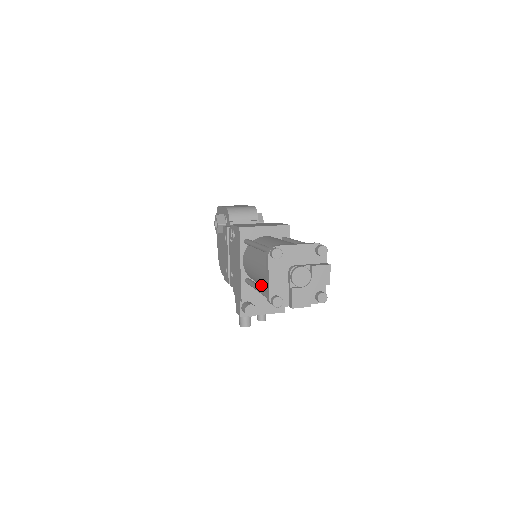
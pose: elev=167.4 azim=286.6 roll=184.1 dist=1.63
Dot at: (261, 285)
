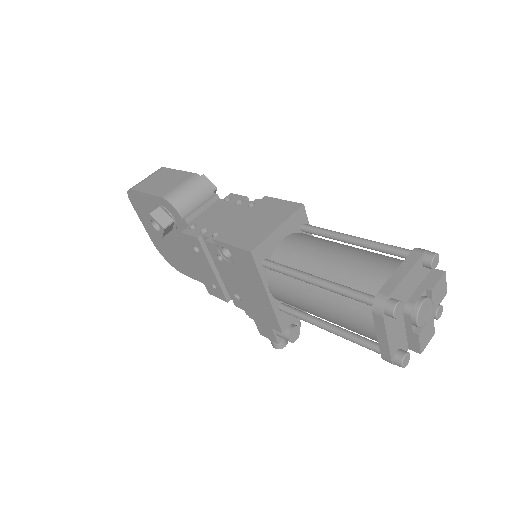
Dot at: occluded
